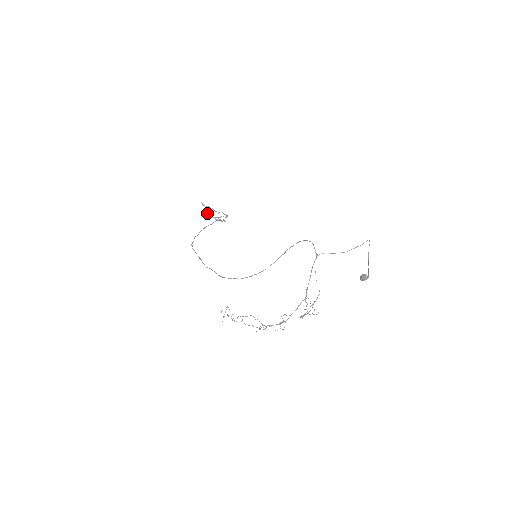
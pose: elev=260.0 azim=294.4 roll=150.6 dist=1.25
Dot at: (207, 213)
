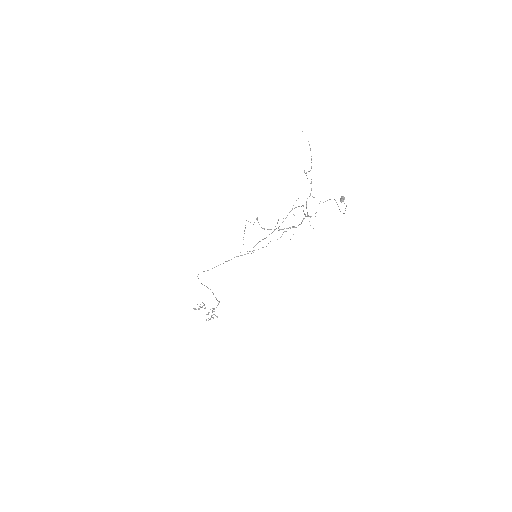
Dot at: occluded
